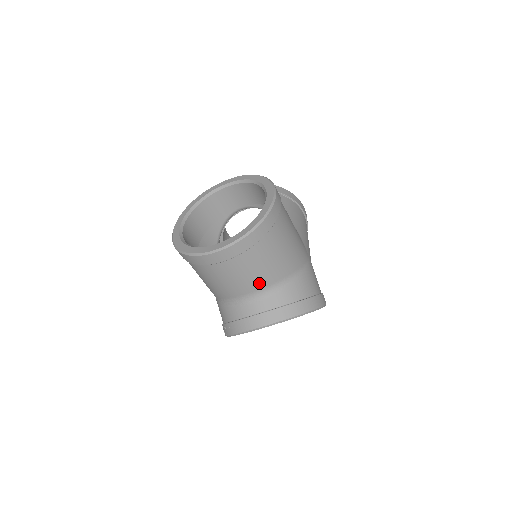
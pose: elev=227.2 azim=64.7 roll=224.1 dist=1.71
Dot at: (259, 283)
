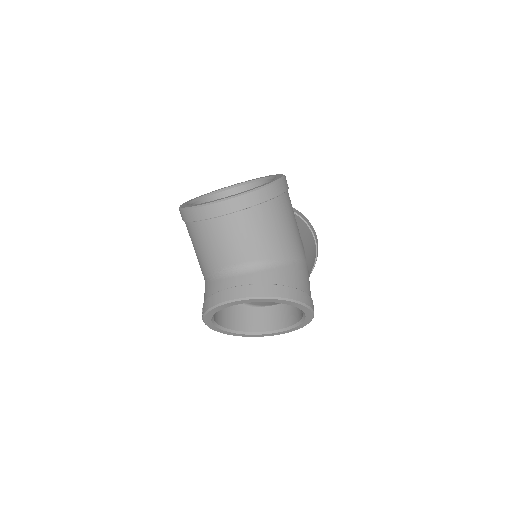
Dot at: (247, 254)
